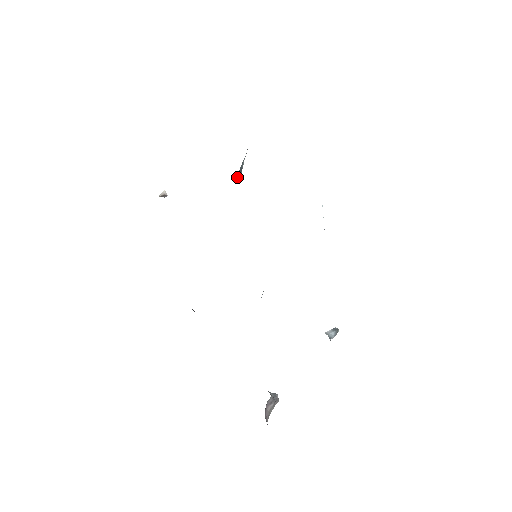
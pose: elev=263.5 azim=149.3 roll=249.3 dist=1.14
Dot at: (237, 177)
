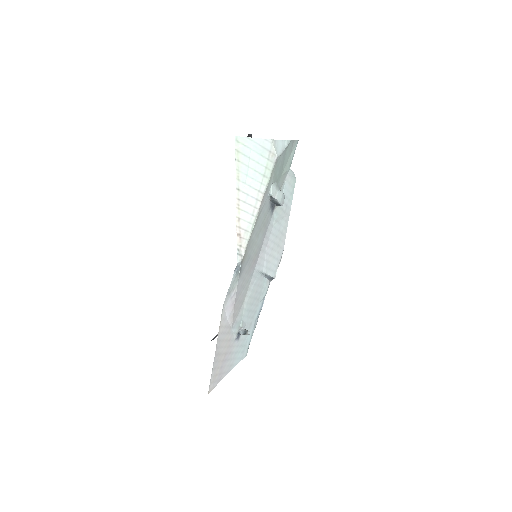
Dot at: (278, 204)
